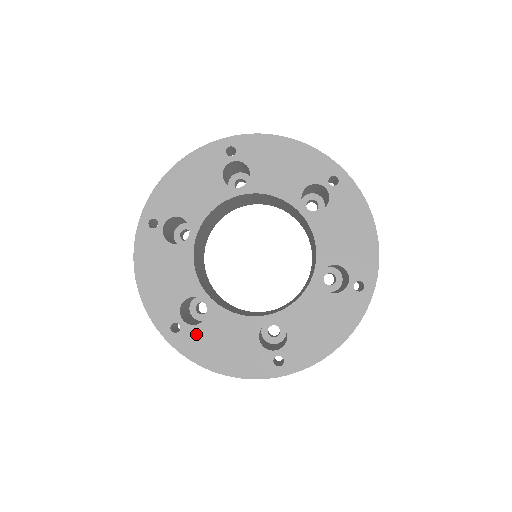
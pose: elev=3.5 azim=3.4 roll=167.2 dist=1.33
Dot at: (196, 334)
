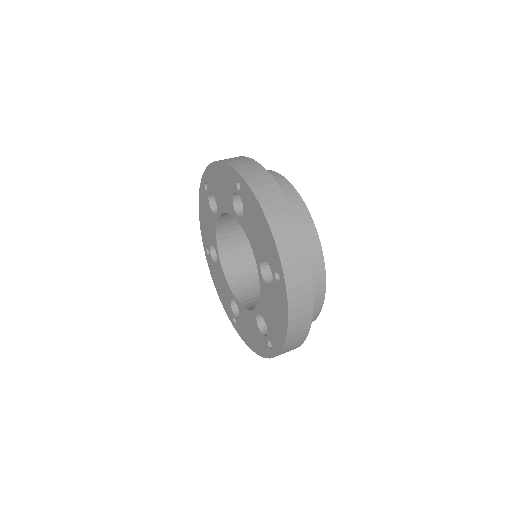
Dot at: (241, 325)
